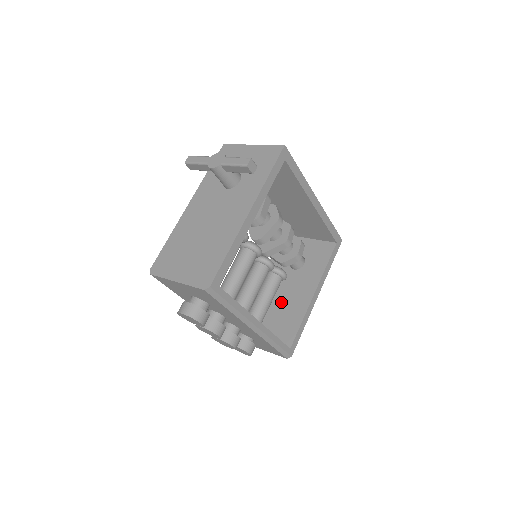
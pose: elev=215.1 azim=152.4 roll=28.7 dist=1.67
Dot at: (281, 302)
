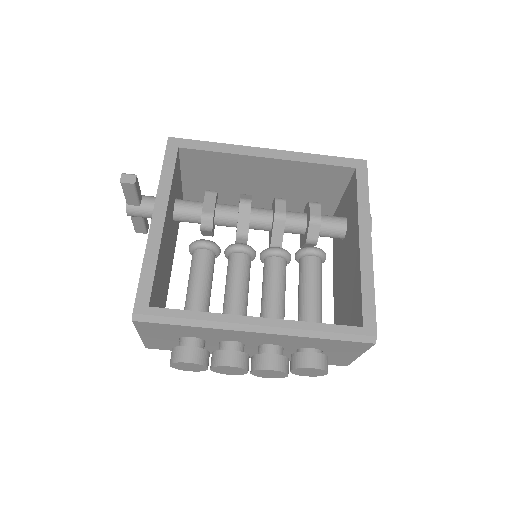
Dot at: (346, 284)
